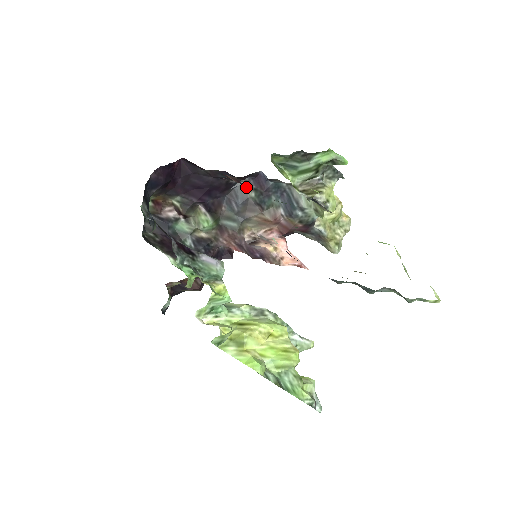
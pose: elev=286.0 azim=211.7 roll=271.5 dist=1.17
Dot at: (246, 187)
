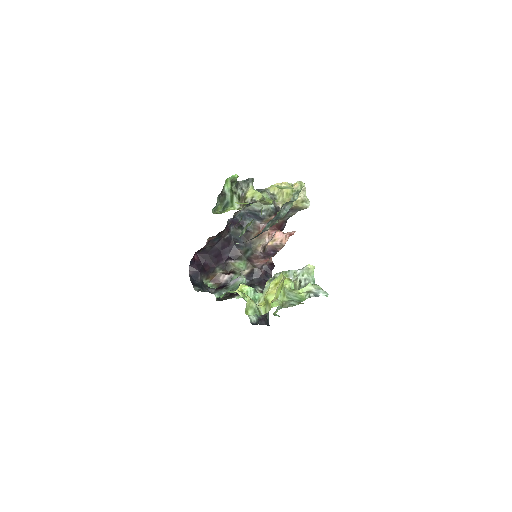
Dot at: (236, 231)
